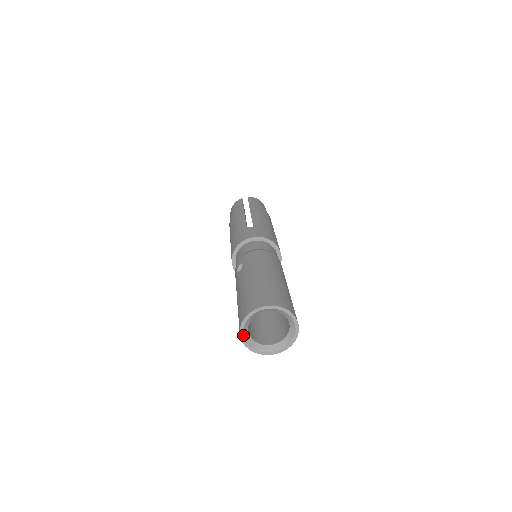
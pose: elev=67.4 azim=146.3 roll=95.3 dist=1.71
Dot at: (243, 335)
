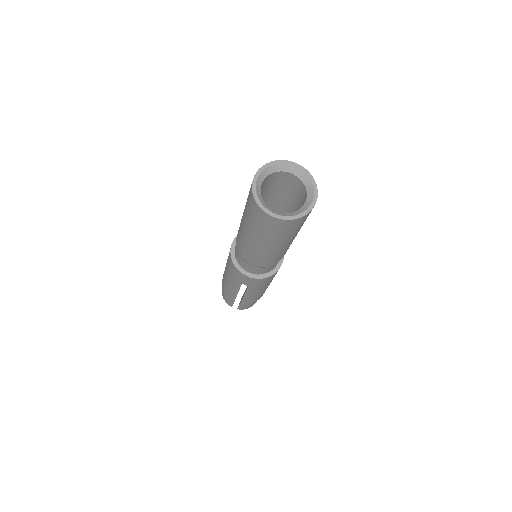
Dot at: (257, 177)
